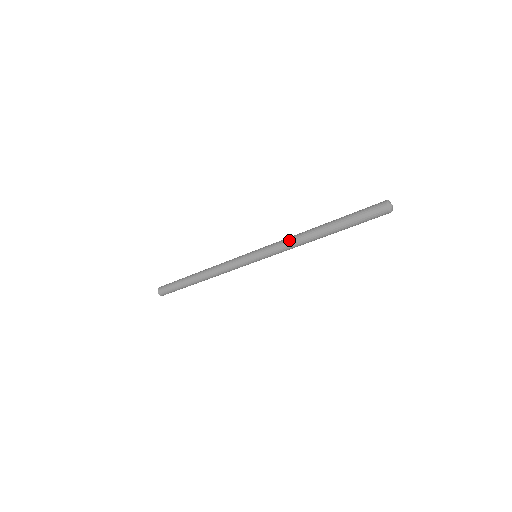
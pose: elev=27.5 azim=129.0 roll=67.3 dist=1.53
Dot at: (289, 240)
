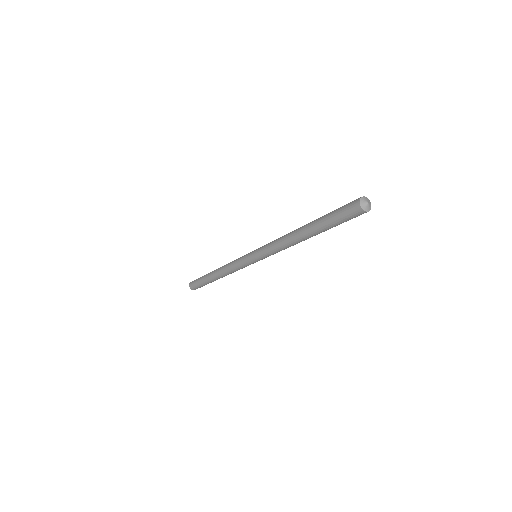
Dot at: (279, 247)
